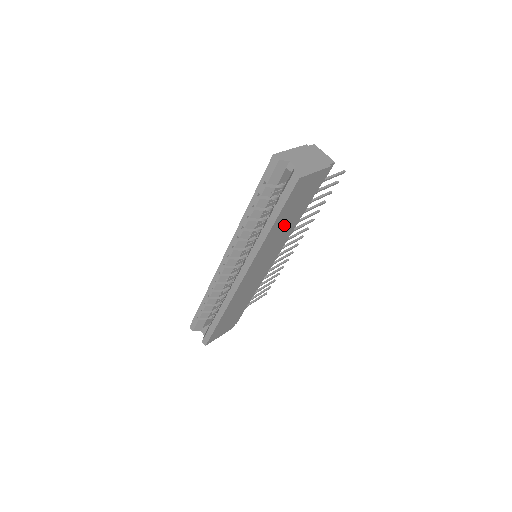
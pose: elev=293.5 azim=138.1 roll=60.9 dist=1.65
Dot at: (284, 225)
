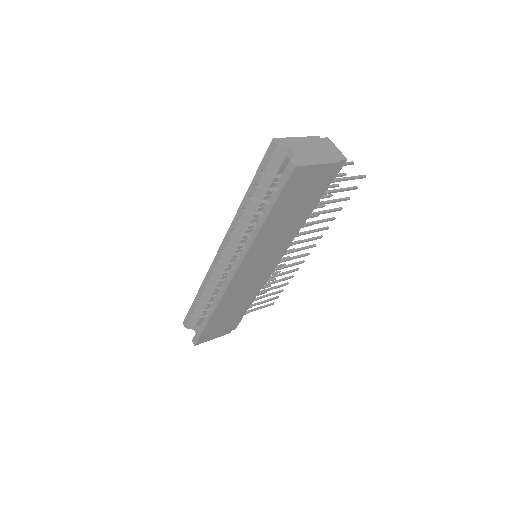
Dot at: (282, 223)
